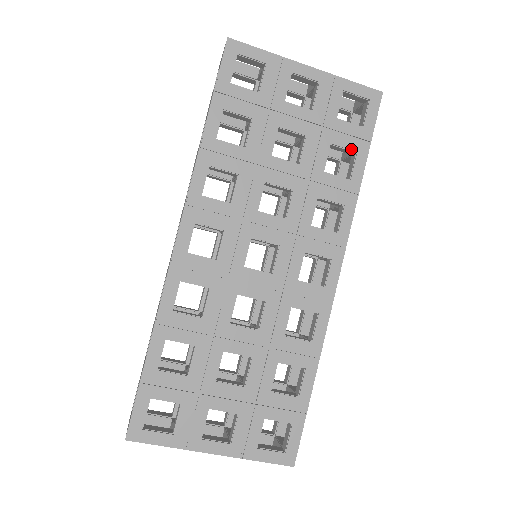
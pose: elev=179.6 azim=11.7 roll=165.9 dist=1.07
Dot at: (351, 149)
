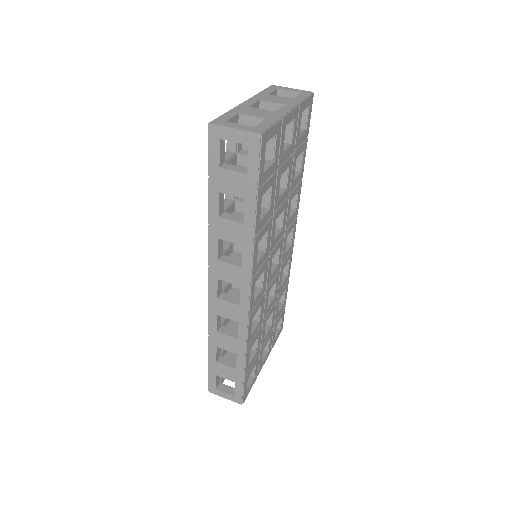
Dot at: (302, 152)
